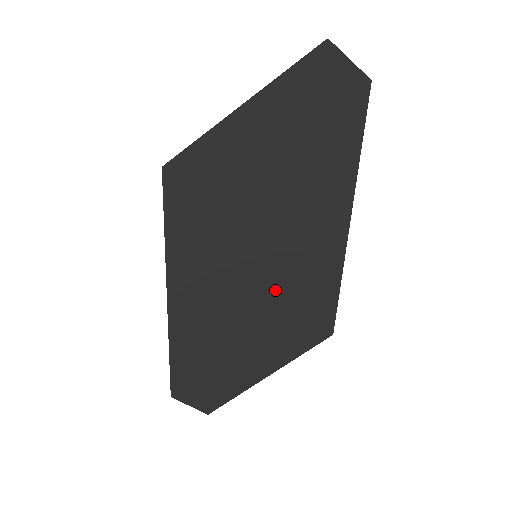
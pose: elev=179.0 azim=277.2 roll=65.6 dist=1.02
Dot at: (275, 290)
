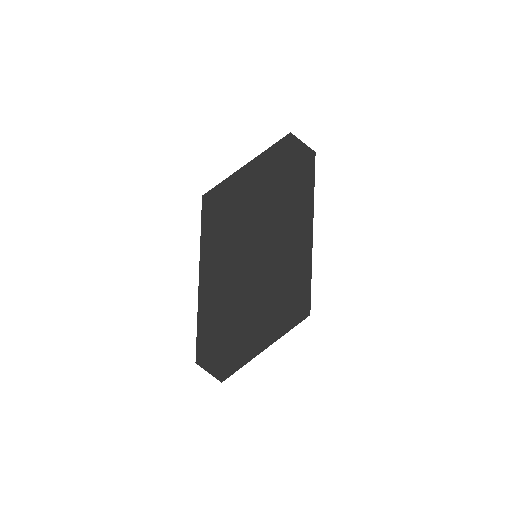
Dot at: (269, 278)
